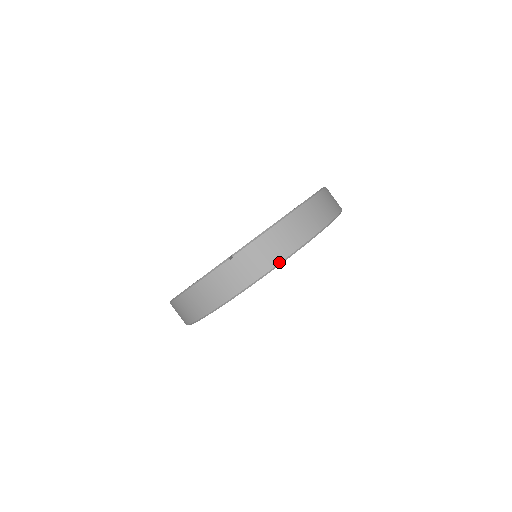
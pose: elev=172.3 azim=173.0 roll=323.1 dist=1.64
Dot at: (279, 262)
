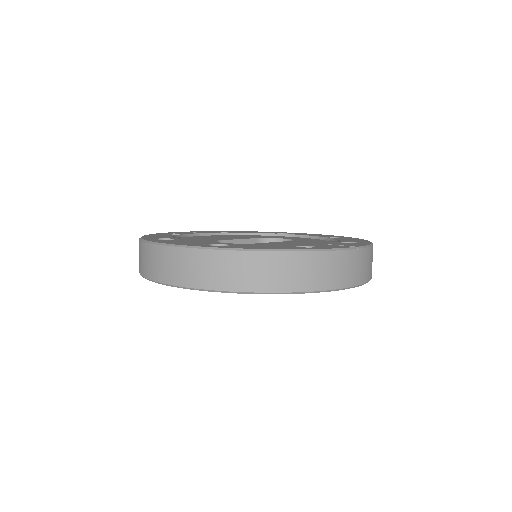
Dot at: (370, 279)
